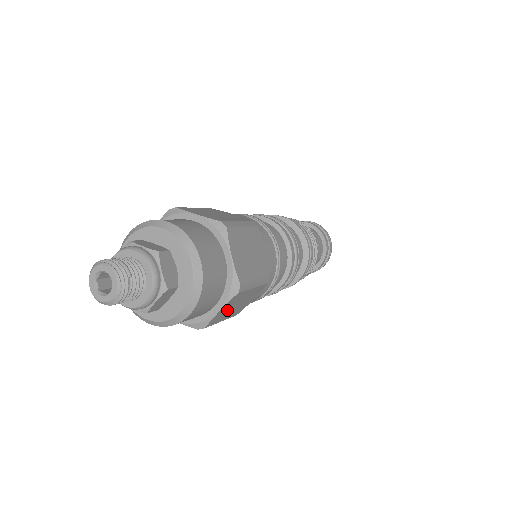
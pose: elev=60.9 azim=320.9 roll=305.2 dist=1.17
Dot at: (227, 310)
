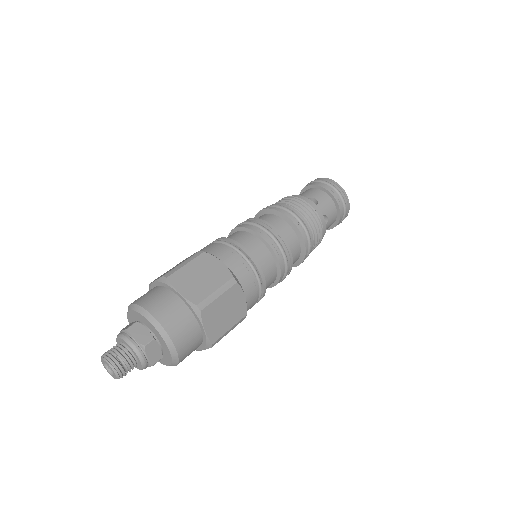
Dot at: (217, 322)
